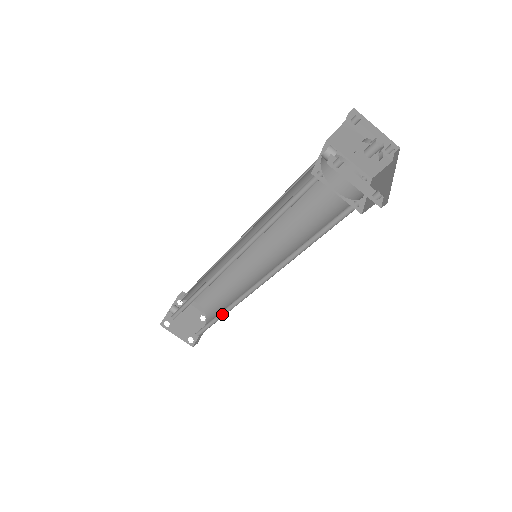
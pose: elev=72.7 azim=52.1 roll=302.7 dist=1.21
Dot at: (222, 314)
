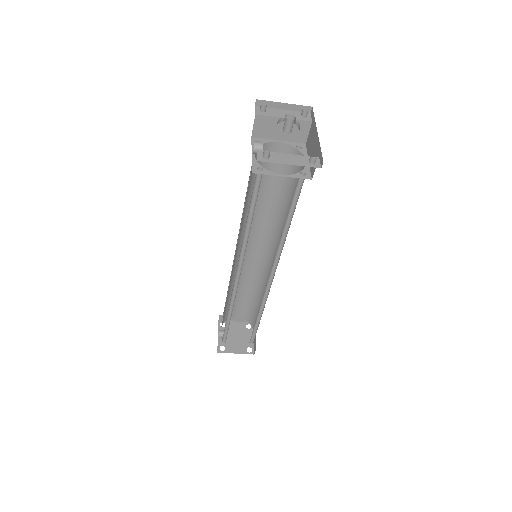
Dot at: (259, 316)
